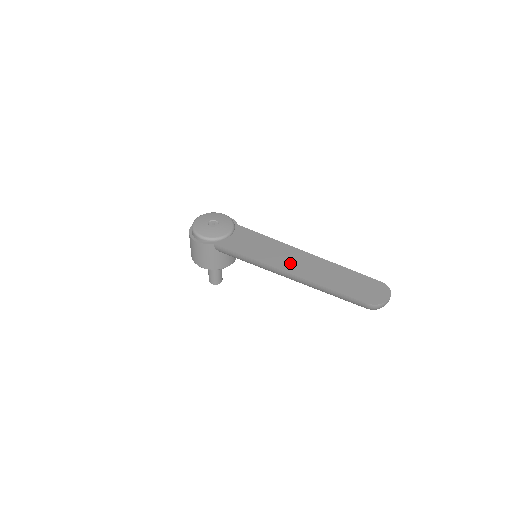
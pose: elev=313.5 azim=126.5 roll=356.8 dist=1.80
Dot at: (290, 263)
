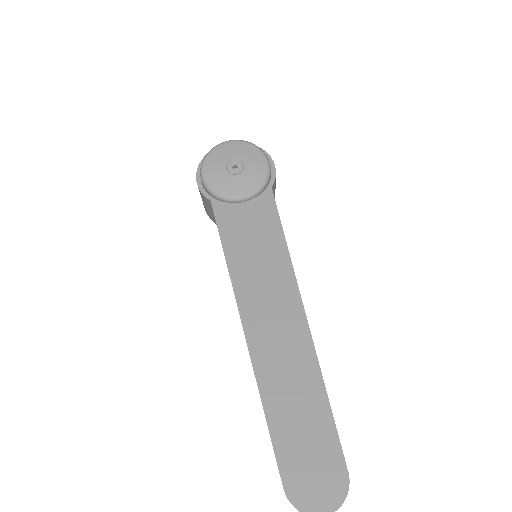
Dot at: (264, 318)
